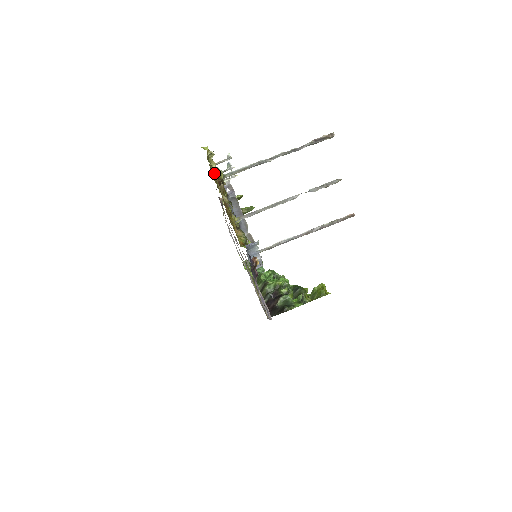
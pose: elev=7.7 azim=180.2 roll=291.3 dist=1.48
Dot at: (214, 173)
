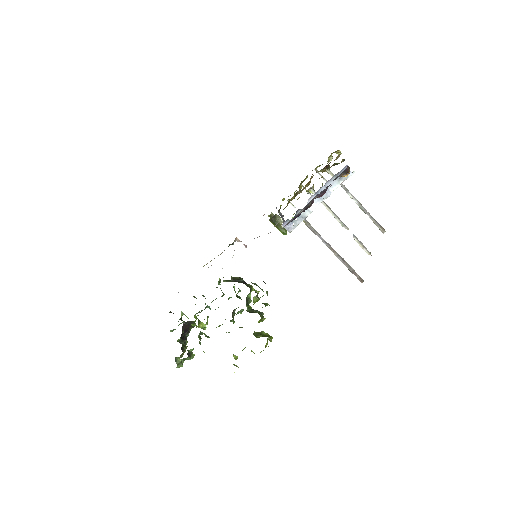
Dot at: occluded
